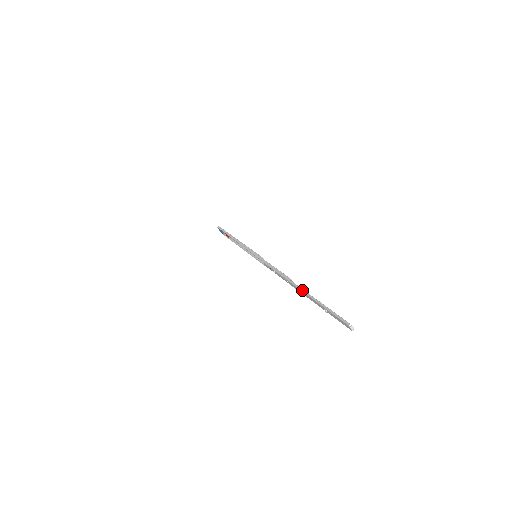
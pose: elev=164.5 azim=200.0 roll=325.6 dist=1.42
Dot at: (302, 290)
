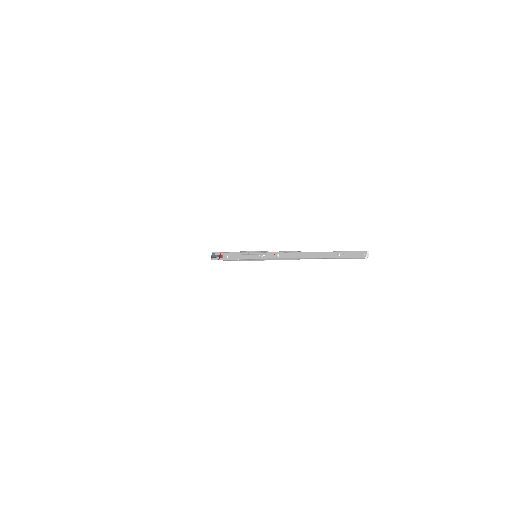
Dot at: occluded
